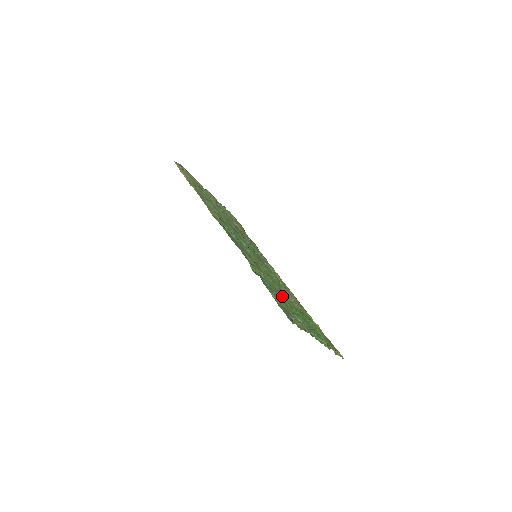
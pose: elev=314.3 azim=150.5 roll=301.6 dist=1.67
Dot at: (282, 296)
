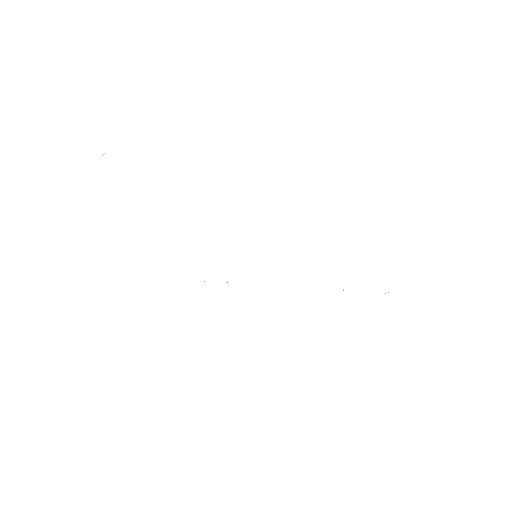
Dot at: occluded
